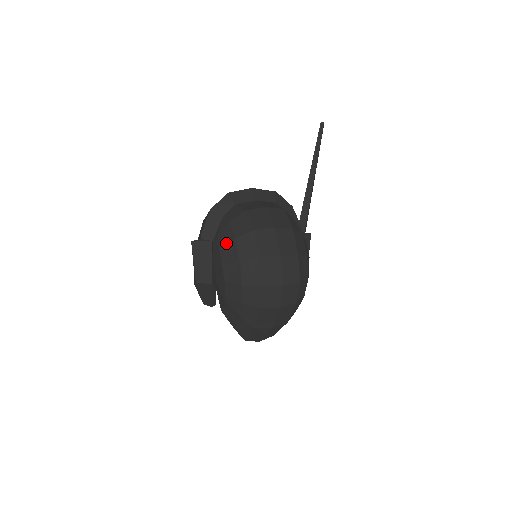
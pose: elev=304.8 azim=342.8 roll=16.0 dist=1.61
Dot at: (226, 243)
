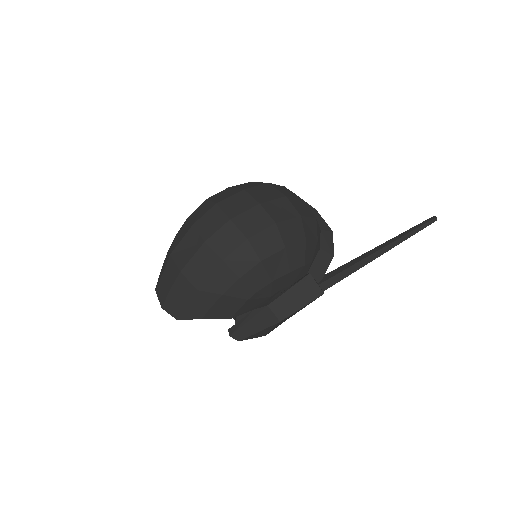
Dot at: occluded
